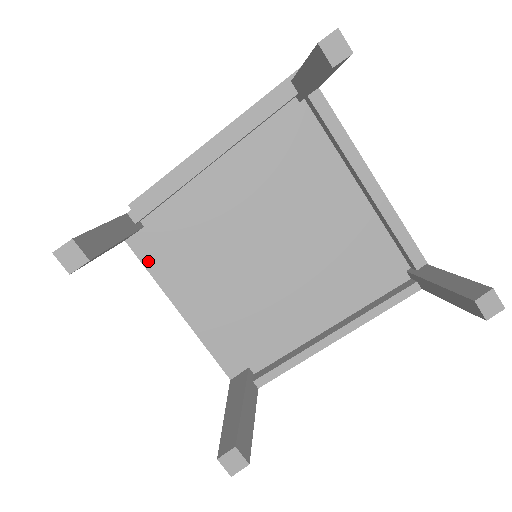
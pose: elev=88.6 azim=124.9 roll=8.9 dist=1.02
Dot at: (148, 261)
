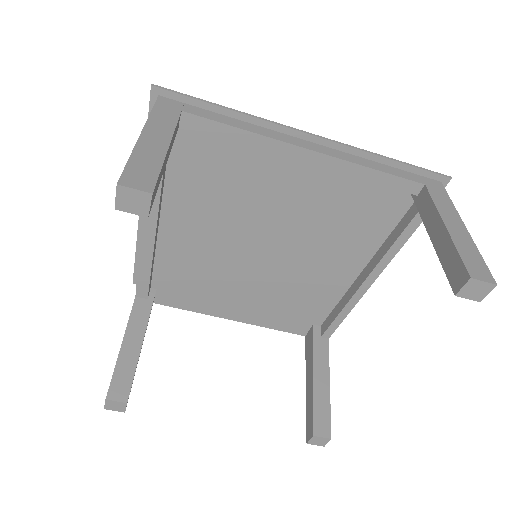
Dot at: (181, 305)
